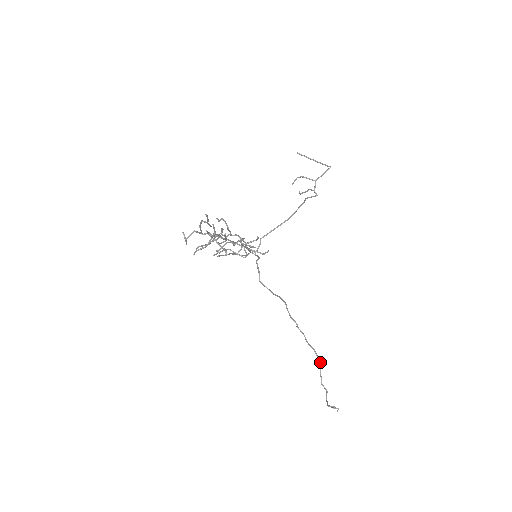
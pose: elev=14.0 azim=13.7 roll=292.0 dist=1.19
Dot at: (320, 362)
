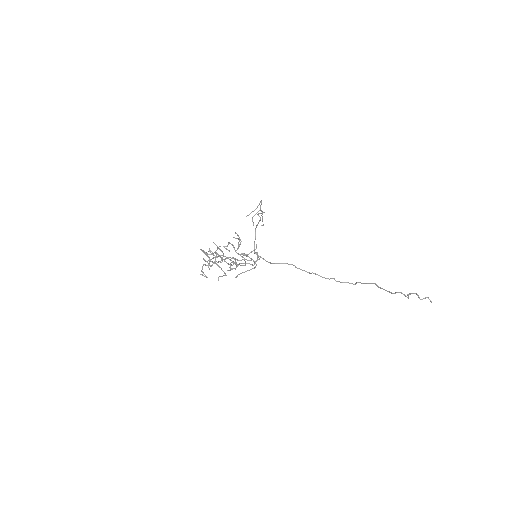
Dot at: (374, 283)
